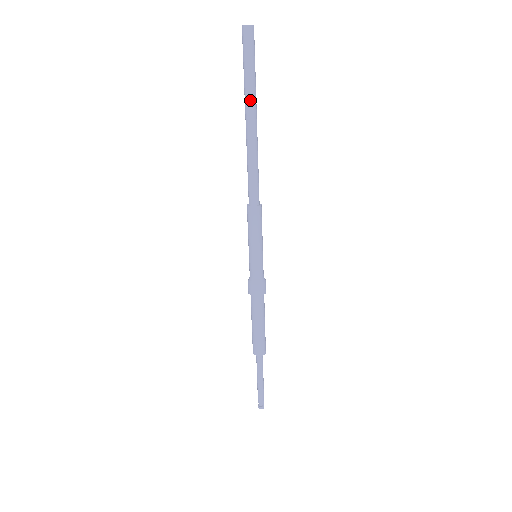
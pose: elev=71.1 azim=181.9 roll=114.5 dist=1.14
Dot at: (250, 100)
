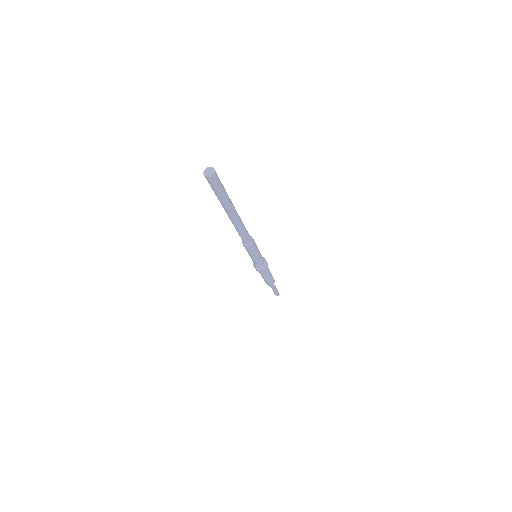
Dot at: (230, 206)
